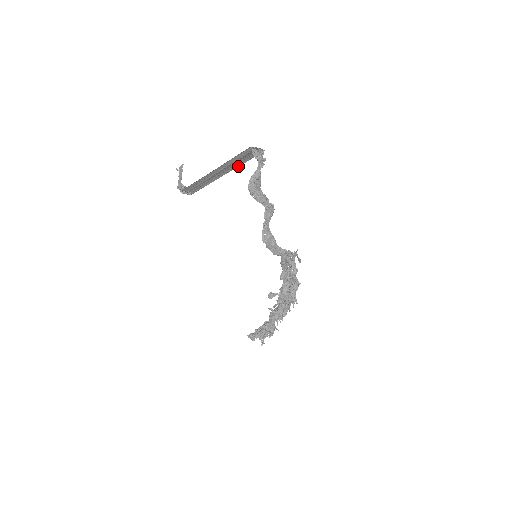
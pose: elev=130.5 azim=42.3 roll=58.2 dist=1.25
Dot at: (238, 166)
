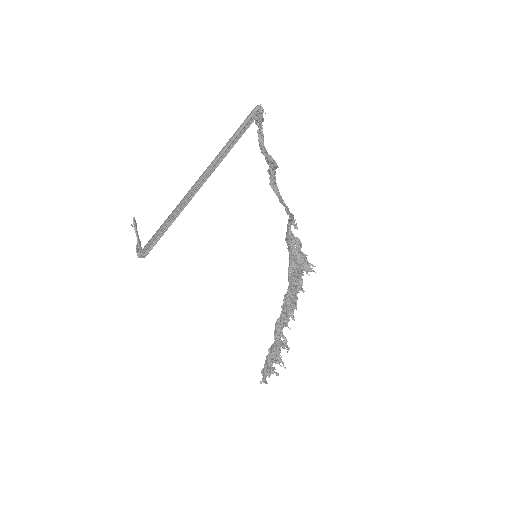
Dot at: occluded
